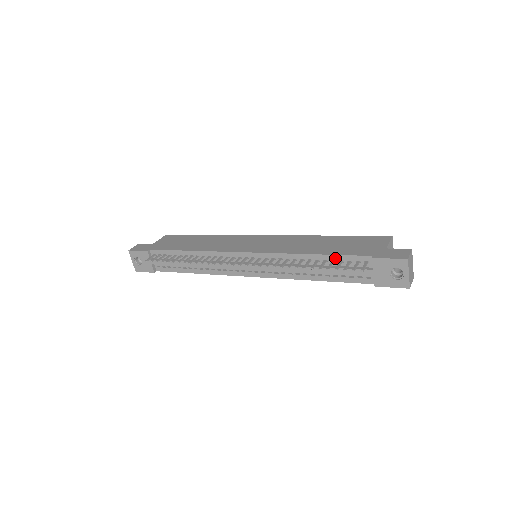
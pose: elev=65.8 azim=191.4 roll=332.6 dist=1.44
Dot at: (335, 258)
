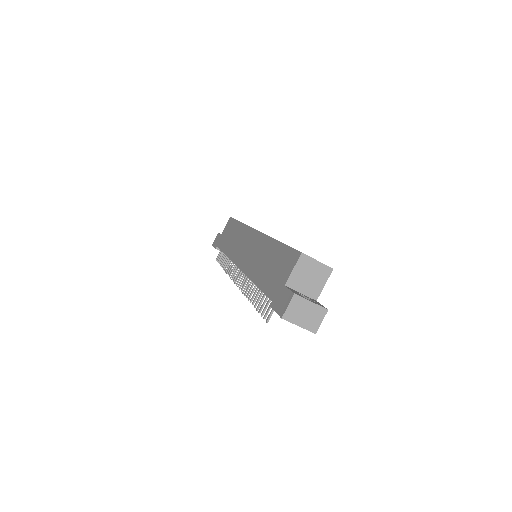
Dot at: occluded
